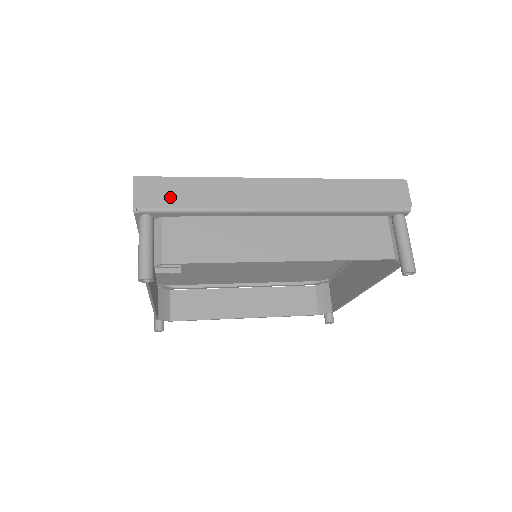
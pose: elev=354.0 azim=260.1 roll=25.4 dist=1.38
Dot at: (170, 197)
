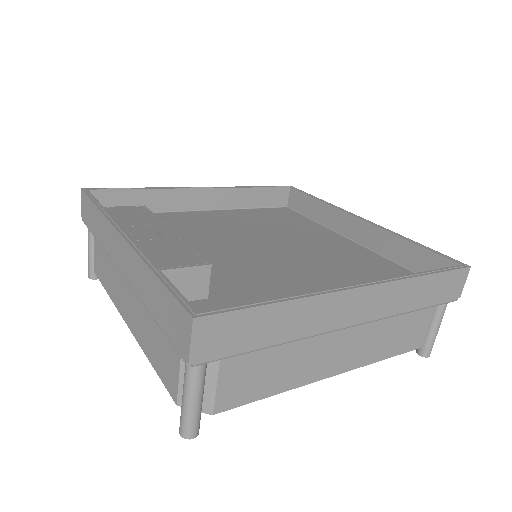
Dot at: (239, 339)
